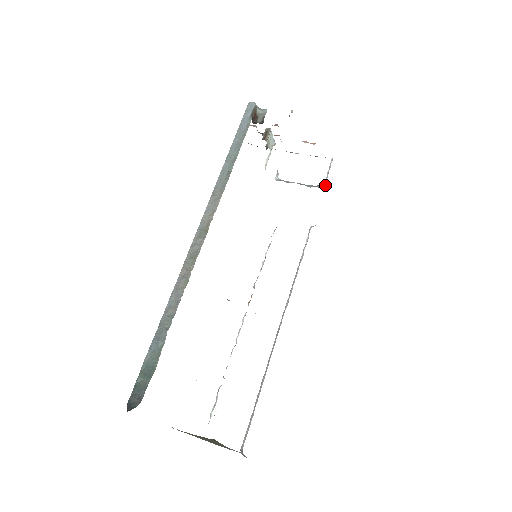
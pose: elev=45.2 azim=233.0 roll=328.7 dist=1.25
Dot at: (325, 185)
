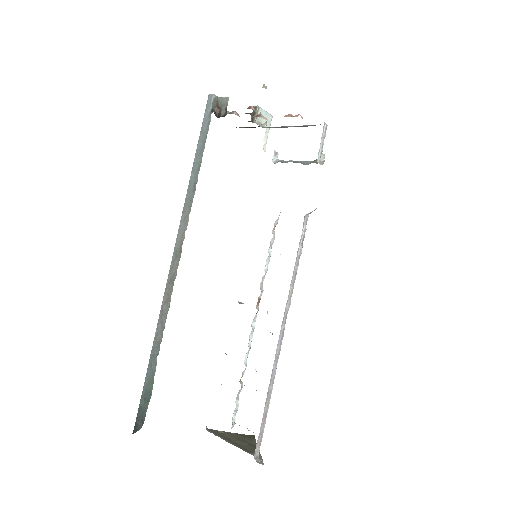
Dot at: (323, 158)
